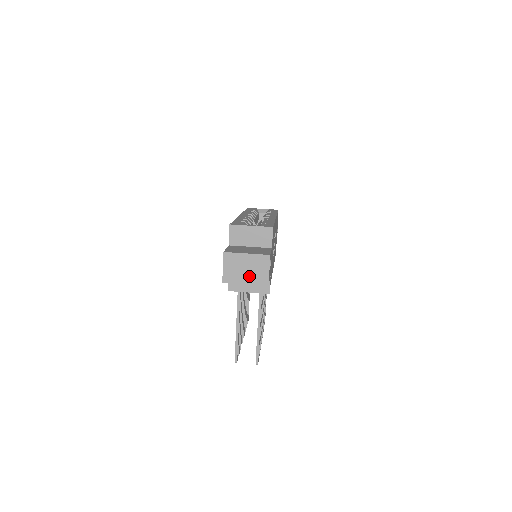
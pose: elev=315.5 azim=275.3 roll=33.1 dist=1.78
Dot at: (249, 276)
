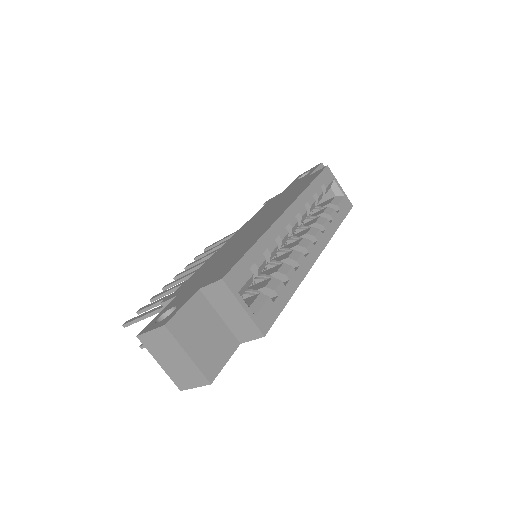
Dot at: (170, 366)
